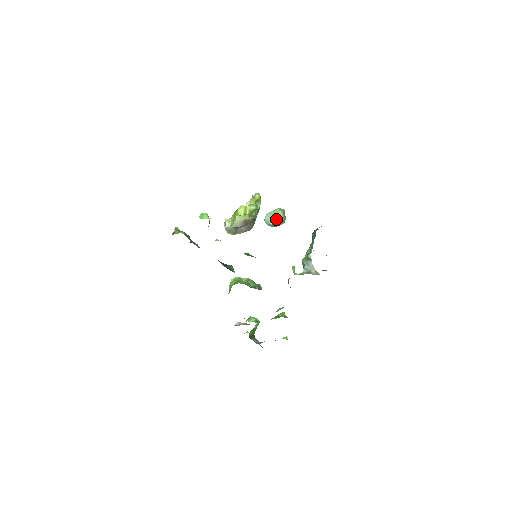
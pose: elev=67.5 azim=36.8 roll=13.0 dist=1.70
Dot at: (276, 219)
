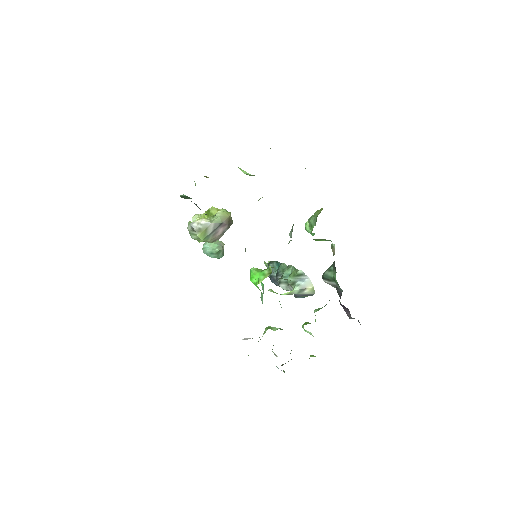
Dot at: (222, 247)
